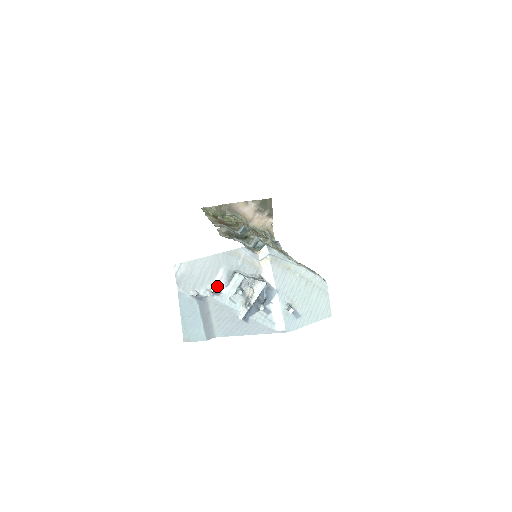
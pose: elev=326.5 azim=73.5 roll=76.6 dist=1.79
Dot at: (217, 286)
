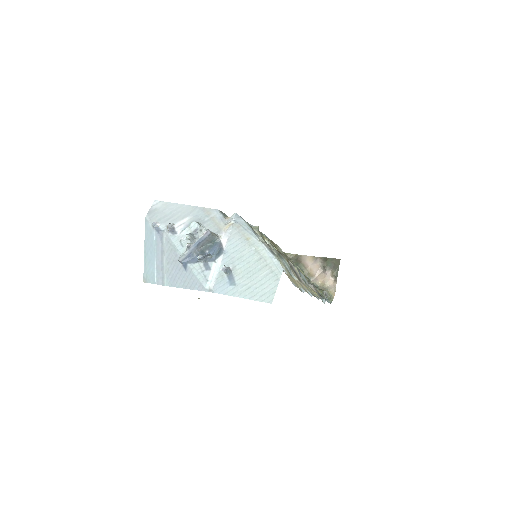
Dot at: (176, 227)
